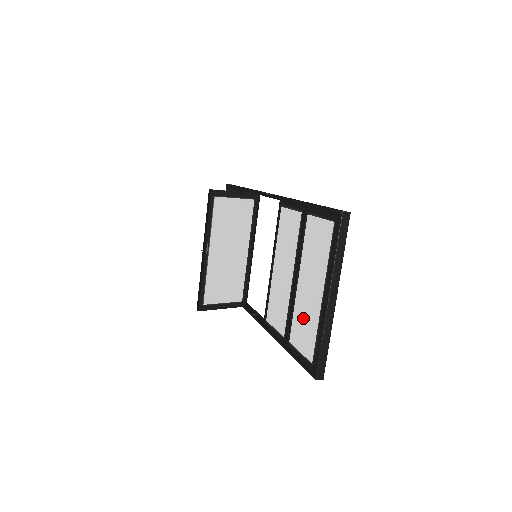
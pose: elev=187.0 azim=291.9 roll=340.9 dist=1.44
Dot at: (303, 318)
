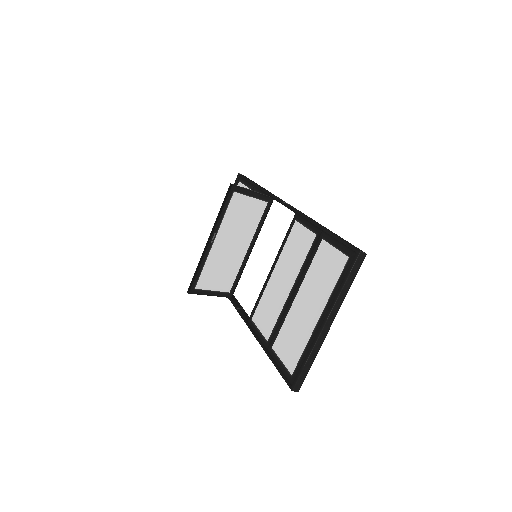
Dot at: (293, 331)
